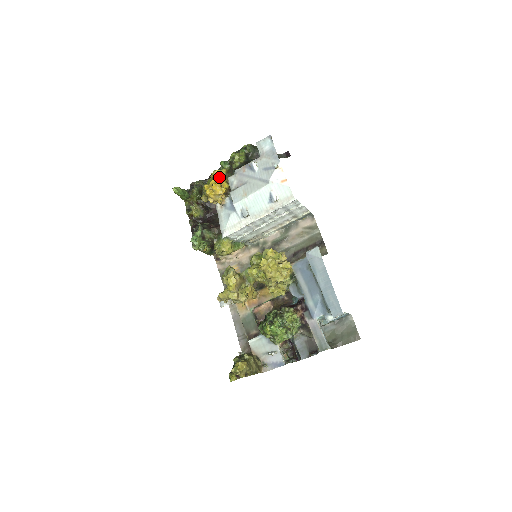
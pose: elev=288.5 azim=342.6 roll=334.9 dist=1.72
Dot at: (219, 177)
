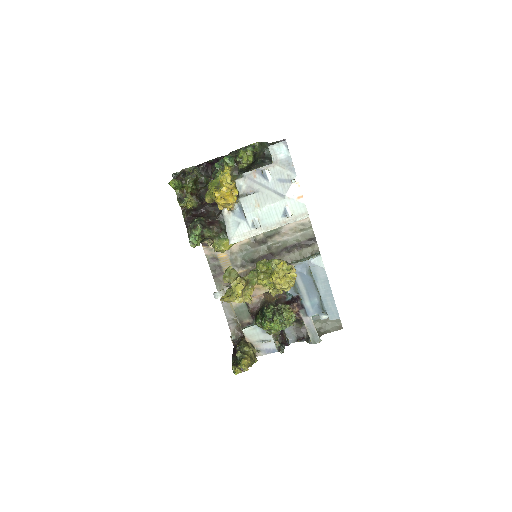
Dot at: (229, 182)
